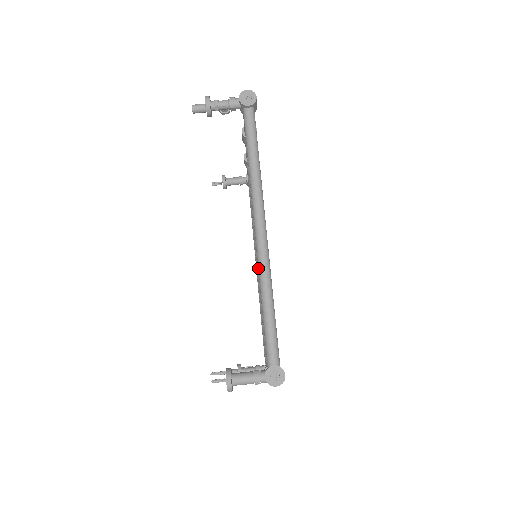
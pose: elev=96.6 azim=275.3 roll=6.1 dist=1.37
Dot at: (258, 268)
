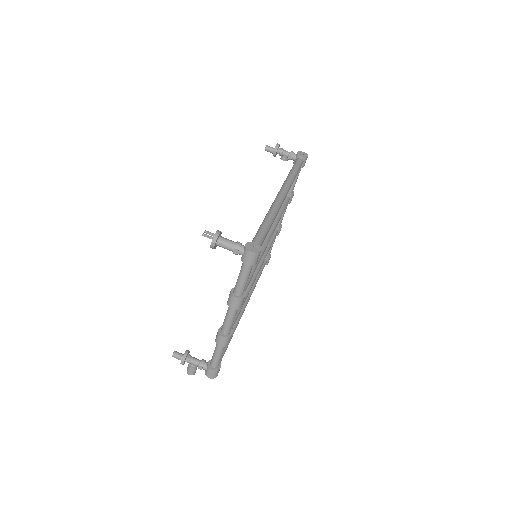
Dot at: (270, 208)
